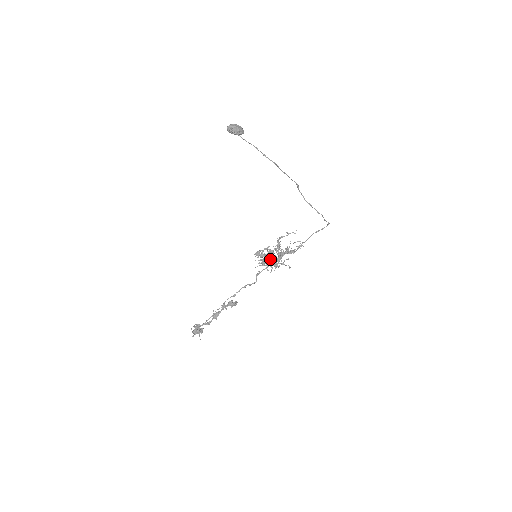
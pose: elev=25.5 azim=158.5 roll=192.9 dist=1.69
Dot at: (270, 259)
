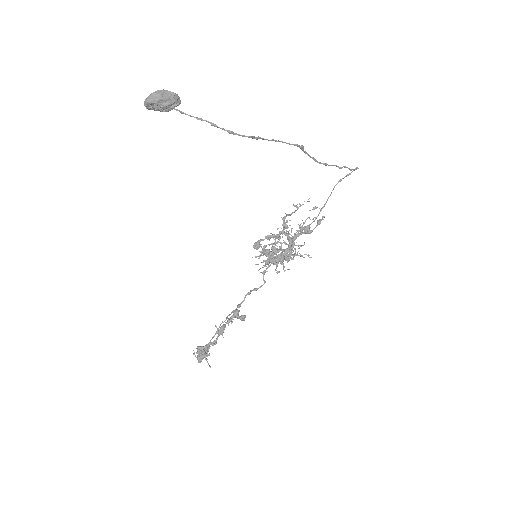
Dot at: (277, 250)
